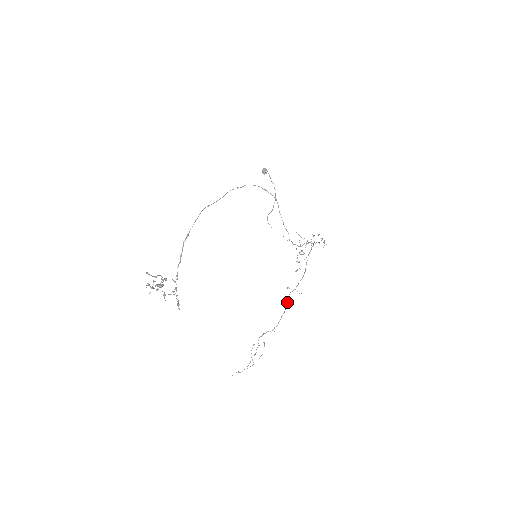
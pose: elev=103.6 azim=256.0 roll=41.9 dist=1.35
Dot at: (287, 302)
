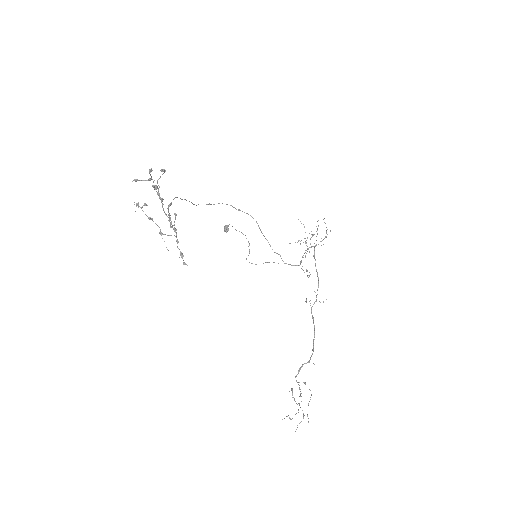
Dot at: occluded
